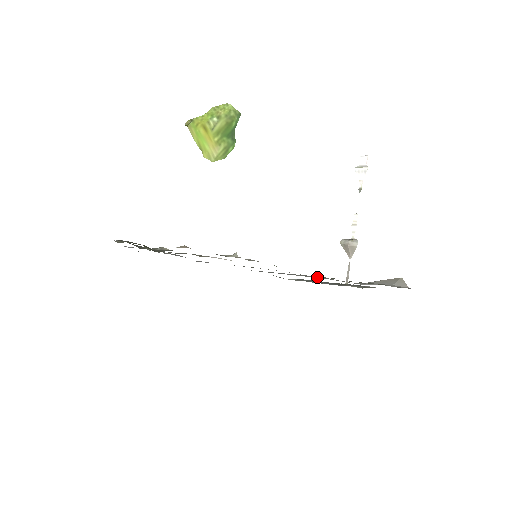
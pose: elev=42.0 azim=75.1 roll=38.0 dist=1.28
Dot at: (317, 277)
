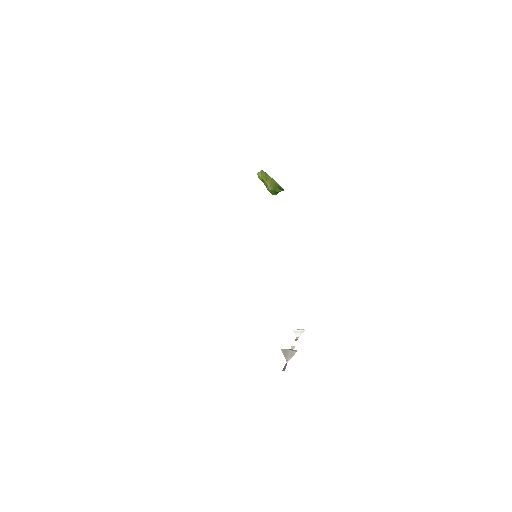
Dot at: occluded
